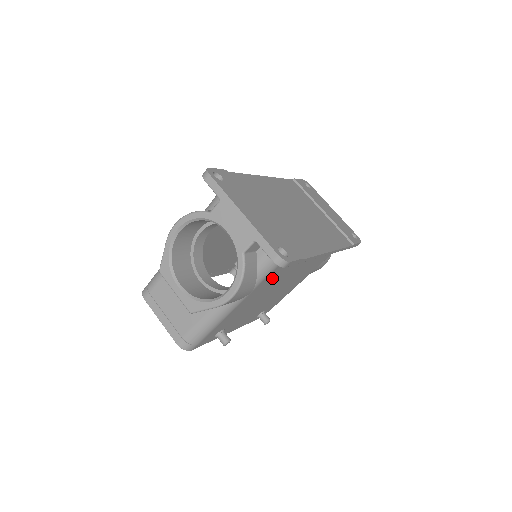
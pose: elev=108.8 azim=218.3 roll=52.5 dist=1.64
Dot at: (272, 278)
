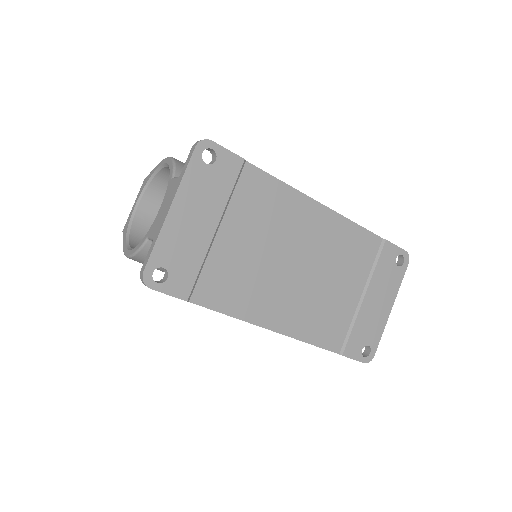
Dot at: occluded
